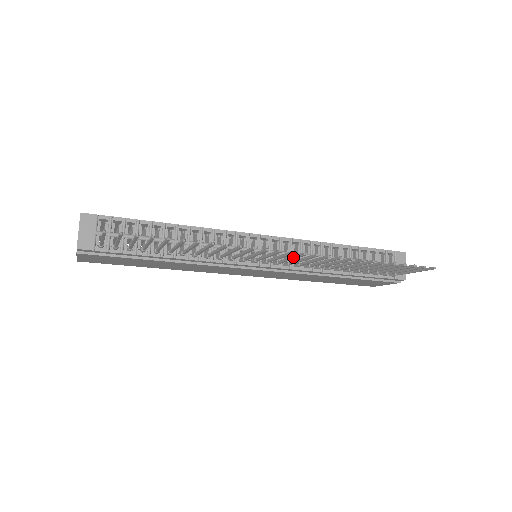
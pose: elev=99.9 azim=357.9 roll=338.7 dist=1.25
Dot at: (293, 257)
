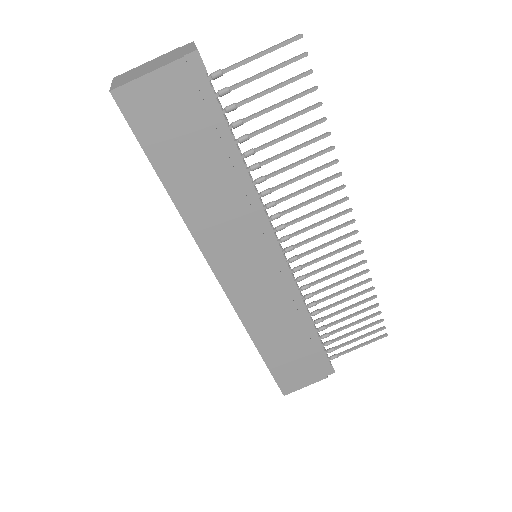
Dot at: (334, 240)
